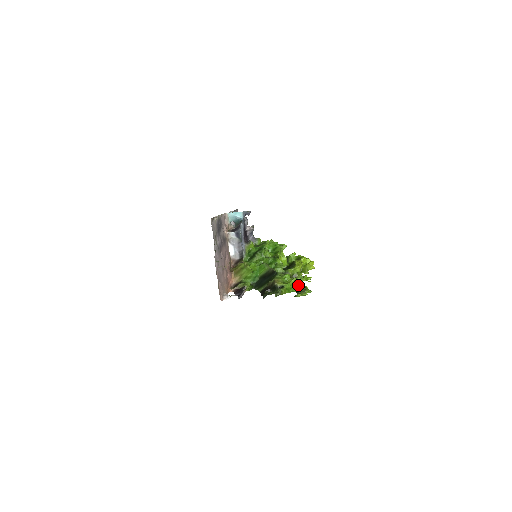
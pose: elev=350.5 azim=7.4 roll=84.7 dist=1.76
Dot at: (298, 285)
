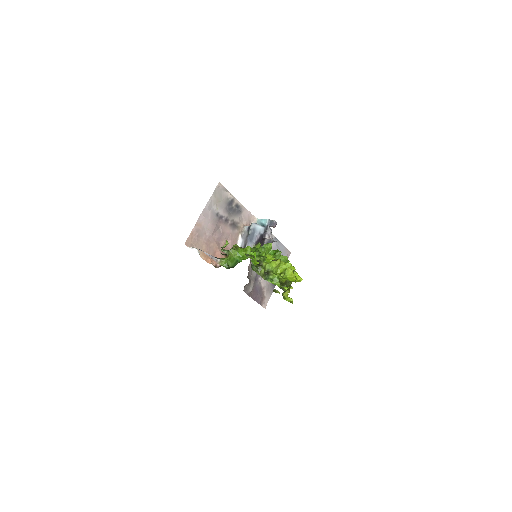
Dot at: occluded
